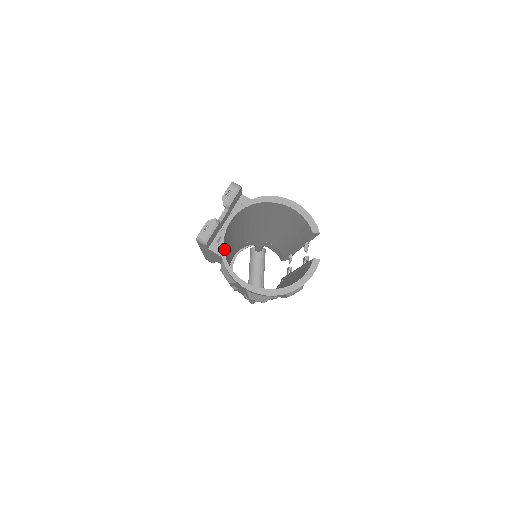
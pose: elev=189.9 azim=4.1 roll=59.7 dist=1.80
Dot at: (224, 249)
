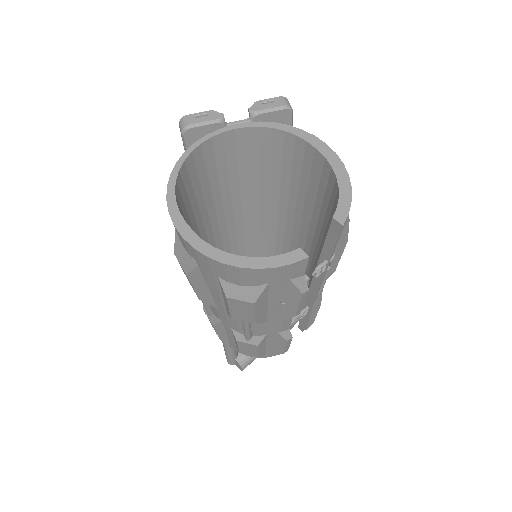
Dot at: (200, 158)
